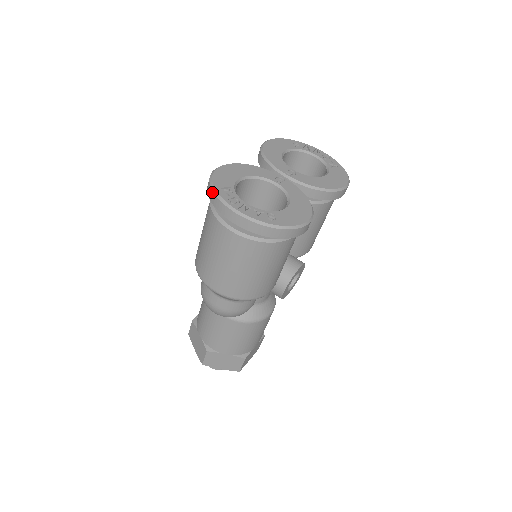
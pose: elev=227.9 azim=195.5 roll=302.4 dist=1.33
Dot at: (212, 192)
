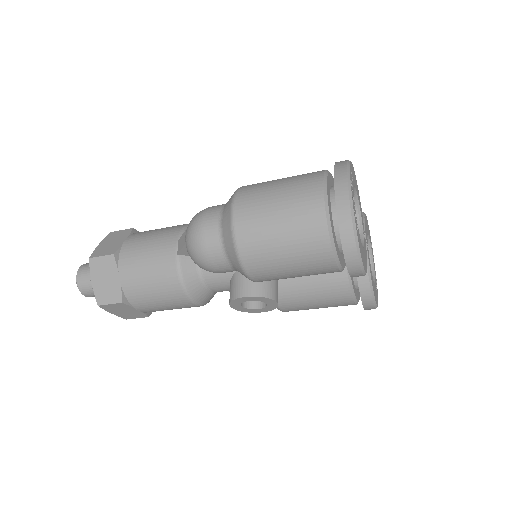
Dot at: (346, 164)
